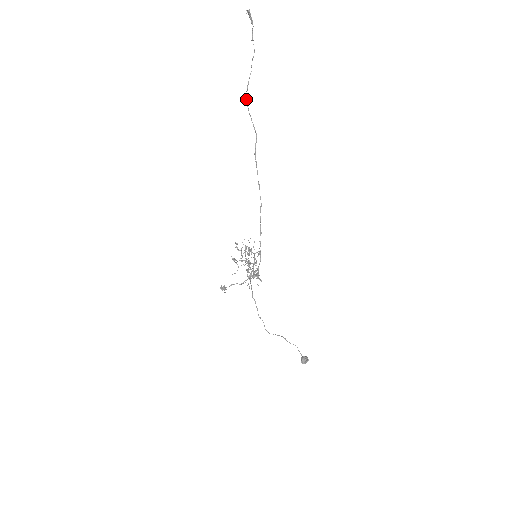
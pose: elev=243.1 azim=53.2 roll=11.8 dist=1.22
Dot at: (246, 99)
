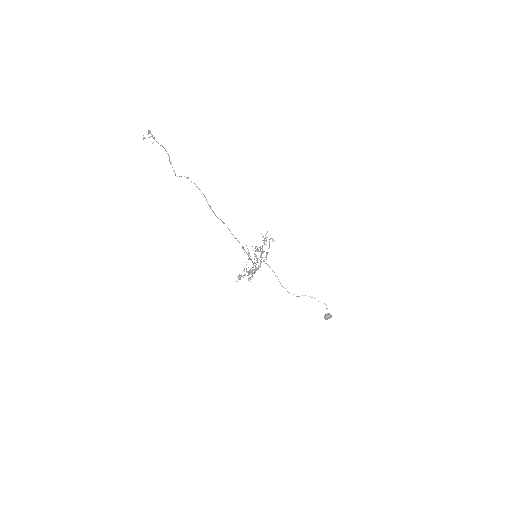
Dot at: occluded
